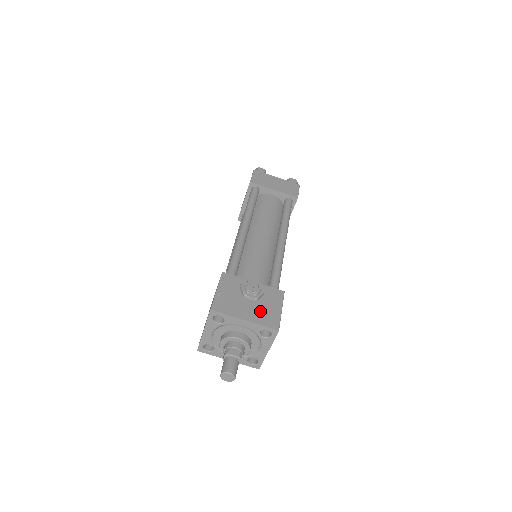
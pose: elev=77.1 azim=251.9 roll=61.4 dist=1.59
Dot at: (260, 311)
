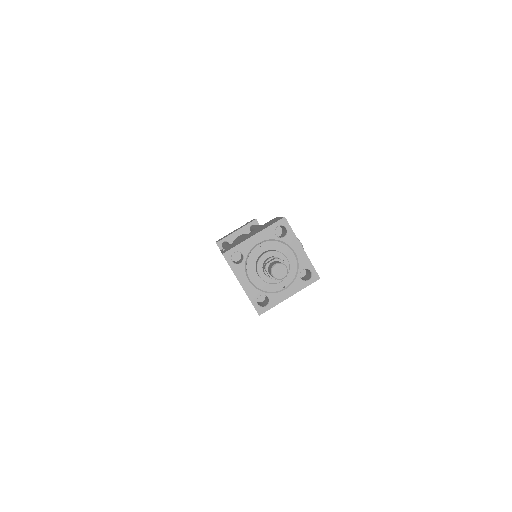
Dot at: occluded
